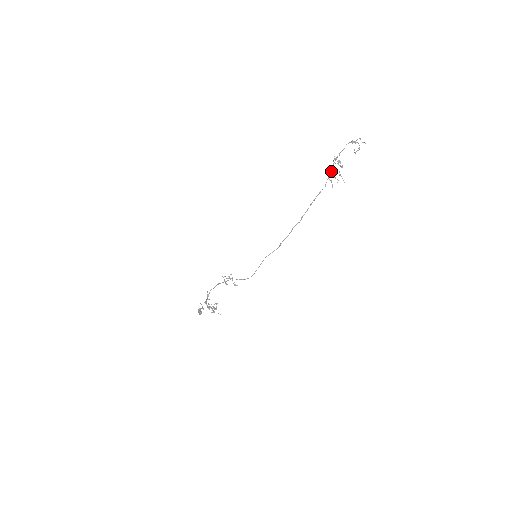
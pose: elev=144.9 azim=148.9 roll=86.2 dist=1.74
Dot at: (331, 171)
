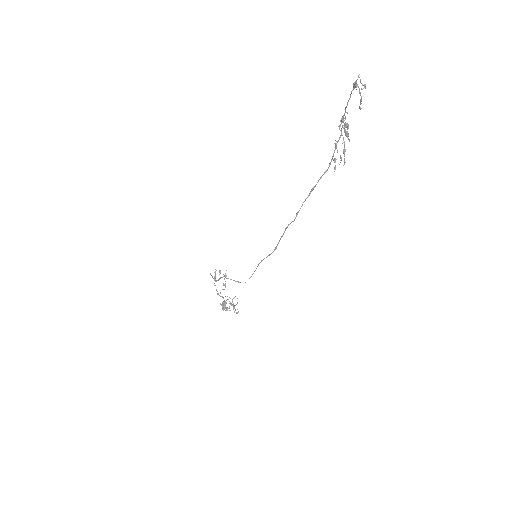
Dot at: (337, 141)
